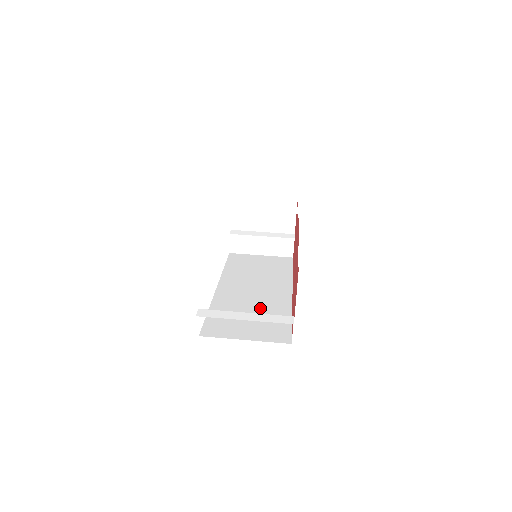
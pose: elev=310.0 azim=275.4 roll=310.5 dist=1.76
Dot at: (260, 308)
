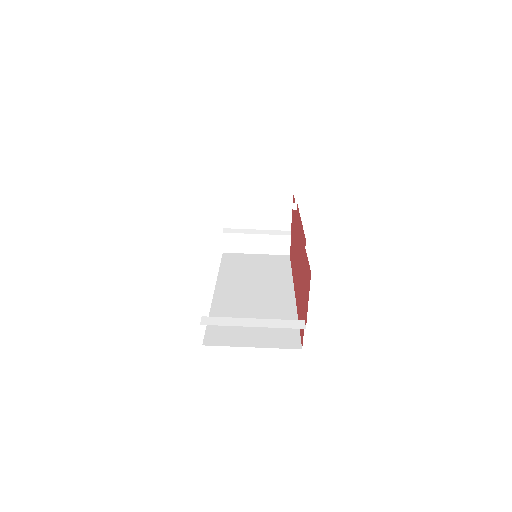
Dot at: (263, 311)
